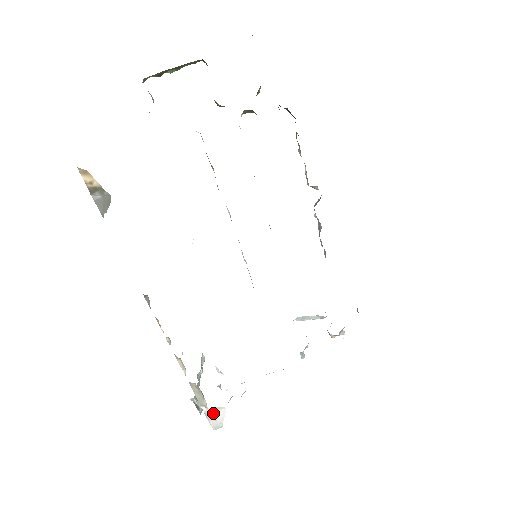
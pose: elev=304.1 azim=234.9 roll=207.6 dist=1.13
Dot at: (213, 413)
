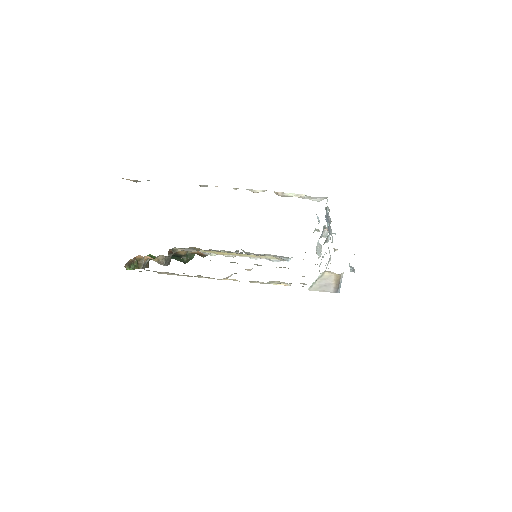
Dot at: (313, 199)
